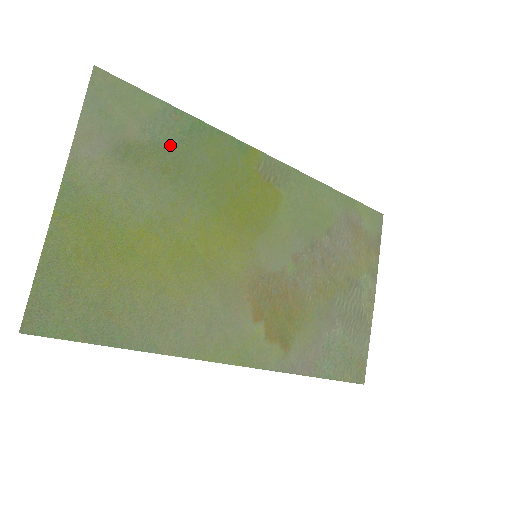
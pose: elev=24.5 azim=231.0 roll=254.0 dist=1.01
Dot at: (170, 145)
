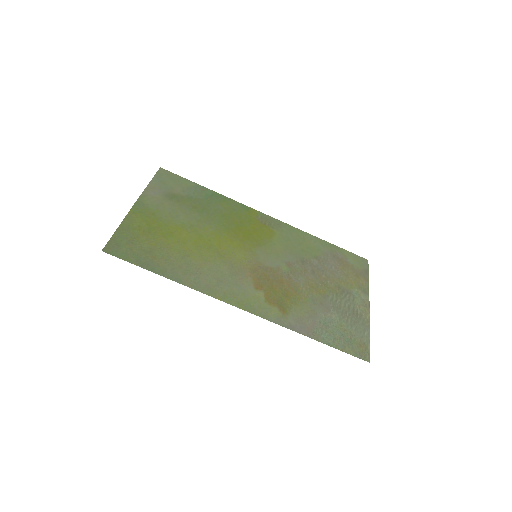
Dot at: (198, 199)
